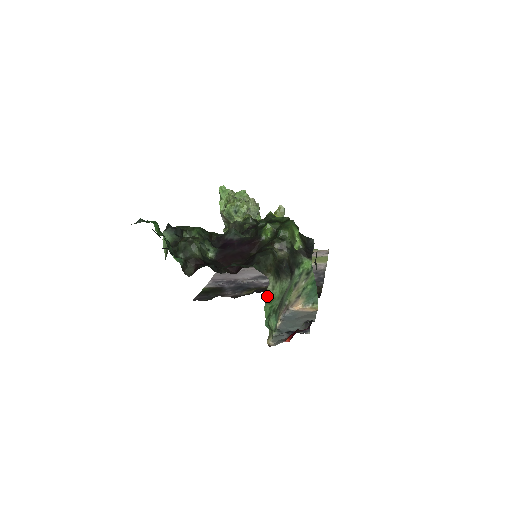
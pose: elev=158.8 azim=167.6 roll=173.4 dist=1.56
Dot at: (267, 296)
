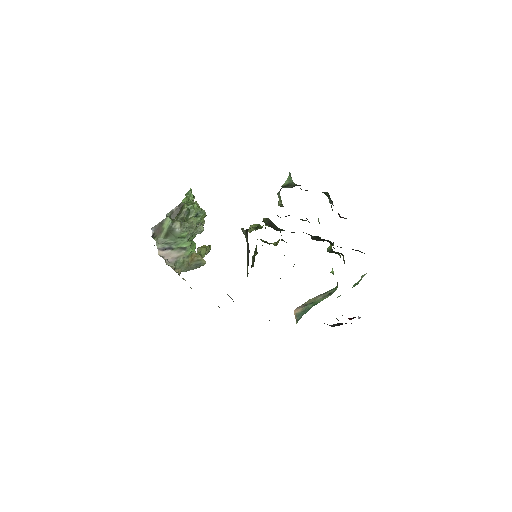
Dot at: (361, 278)
